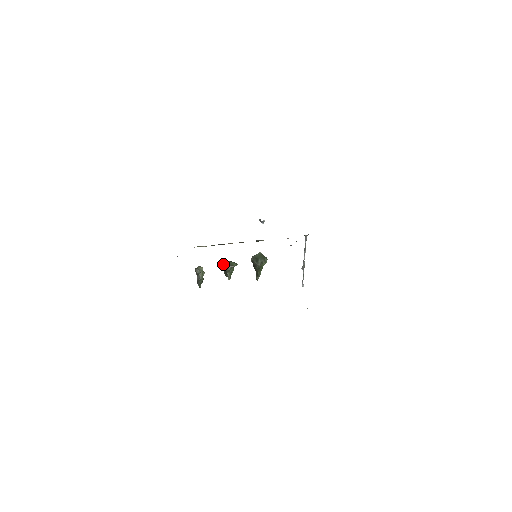
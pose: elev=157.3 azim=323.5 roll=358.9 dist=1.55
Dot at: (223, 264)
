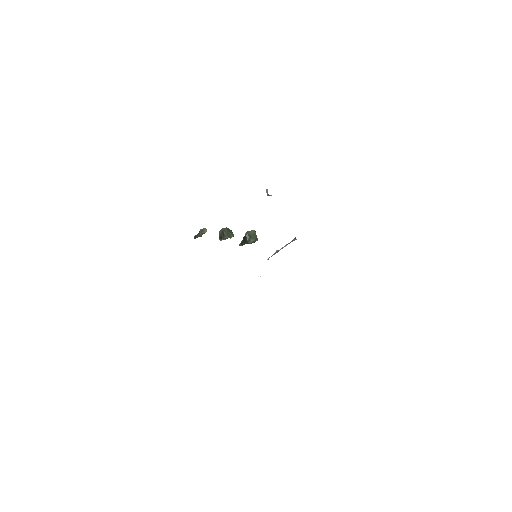
Dot at: (223, 232)
